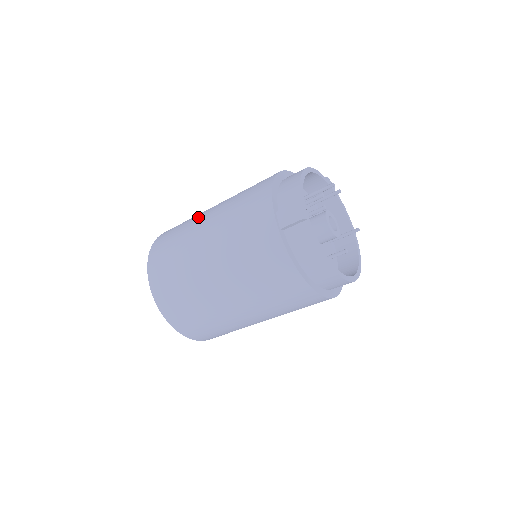
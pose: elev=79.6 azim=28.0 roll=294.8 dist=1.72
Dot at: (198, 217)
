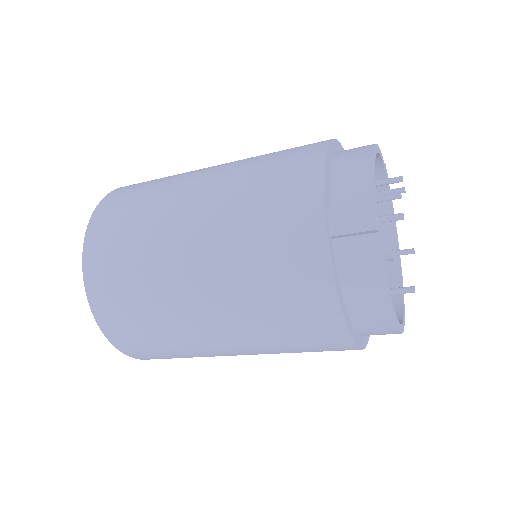
Dot at: (182, 179)
